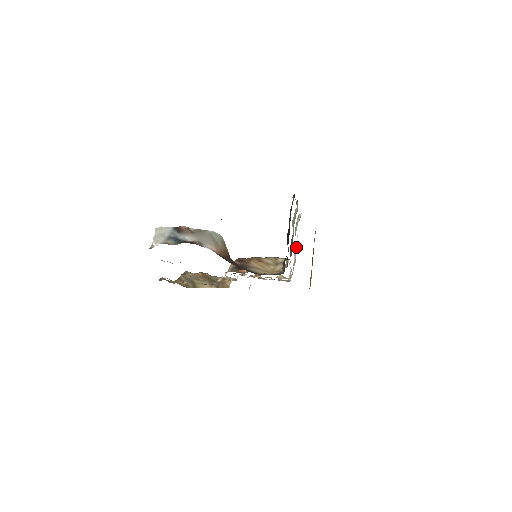
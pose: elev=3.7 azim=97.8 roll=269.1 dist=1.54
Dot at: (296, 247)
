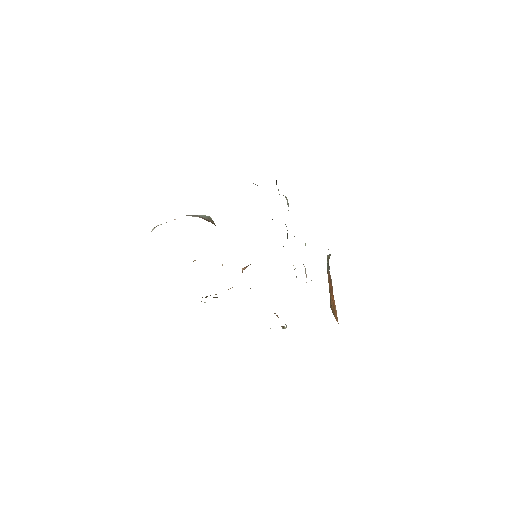
Dot at: occluded
